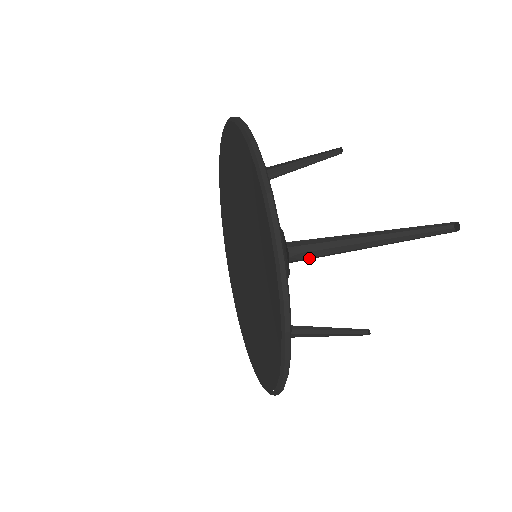
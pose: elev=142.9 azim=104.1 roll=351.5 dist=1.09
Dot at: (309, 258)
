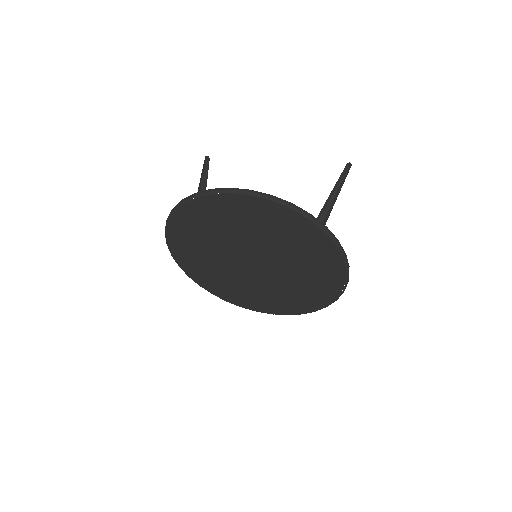
Dot at: occluded
